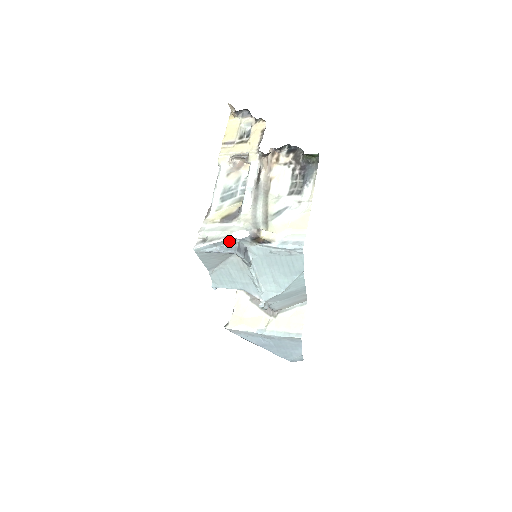
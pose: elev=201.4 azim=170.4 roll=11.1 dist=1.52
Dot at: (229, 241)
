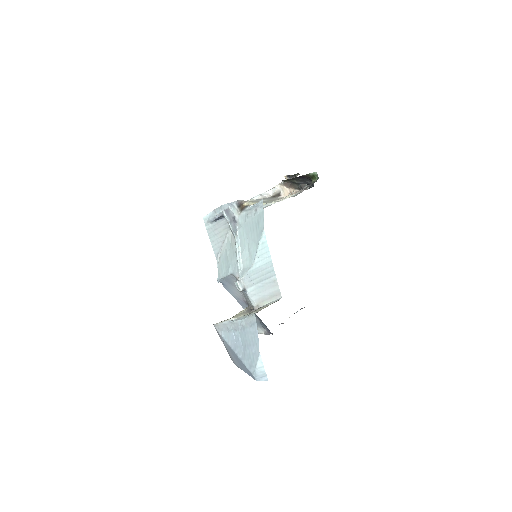
Dot at: (223, 207)
